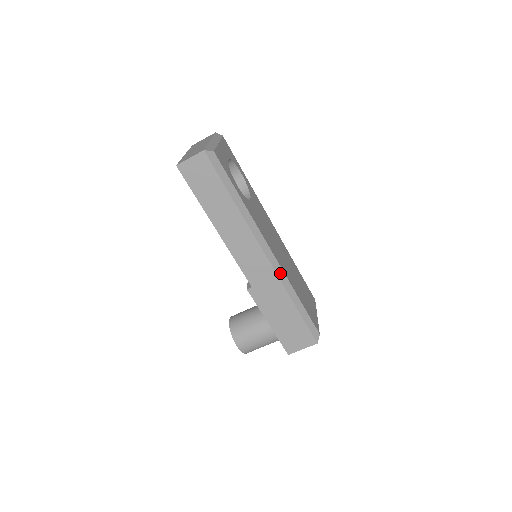
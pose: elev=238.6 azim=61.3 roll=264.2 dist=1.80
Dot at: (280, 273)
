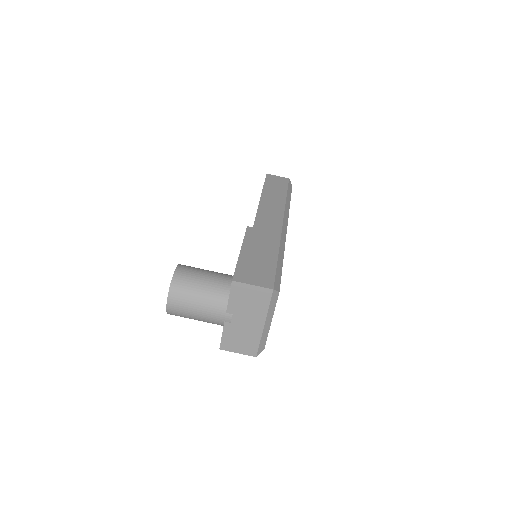
Dot at: (283, 237)
